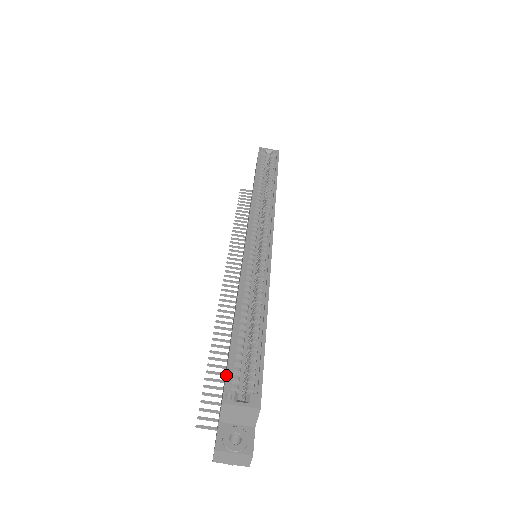
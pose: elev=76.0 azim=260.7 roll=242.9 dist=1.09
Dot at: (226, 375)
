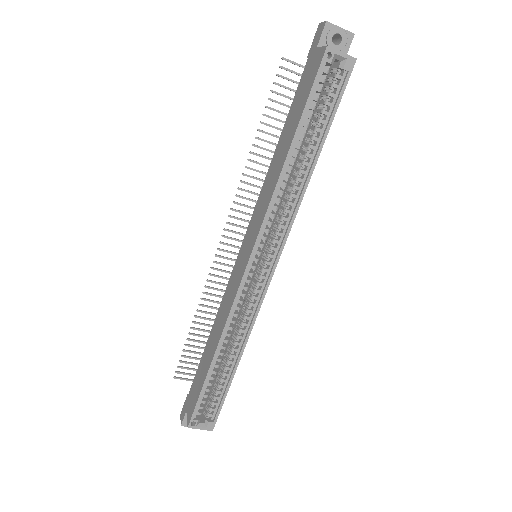
Dot at: (194, 410)
